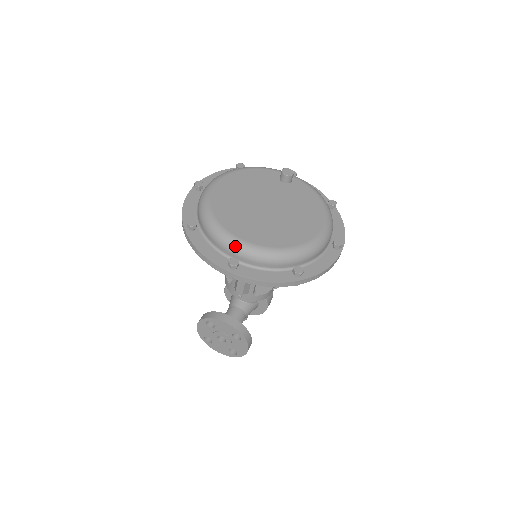
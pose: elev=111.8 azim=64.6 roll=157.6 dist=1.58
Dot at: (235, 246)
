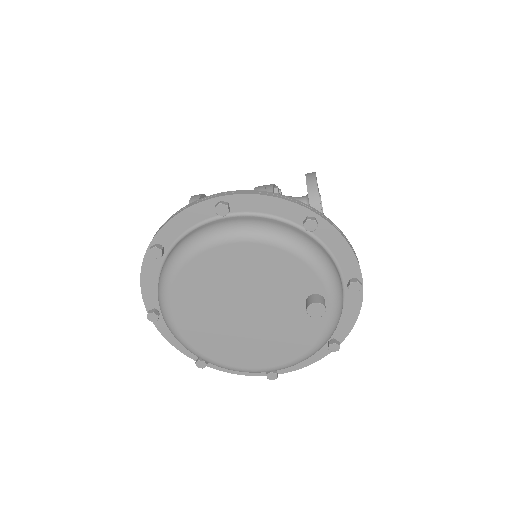
Dot at: (163, 315)
